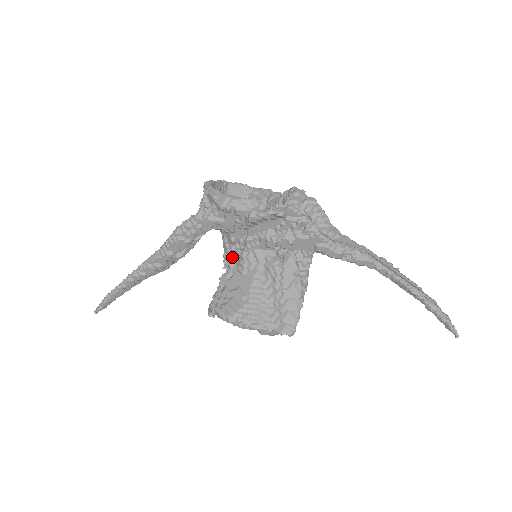
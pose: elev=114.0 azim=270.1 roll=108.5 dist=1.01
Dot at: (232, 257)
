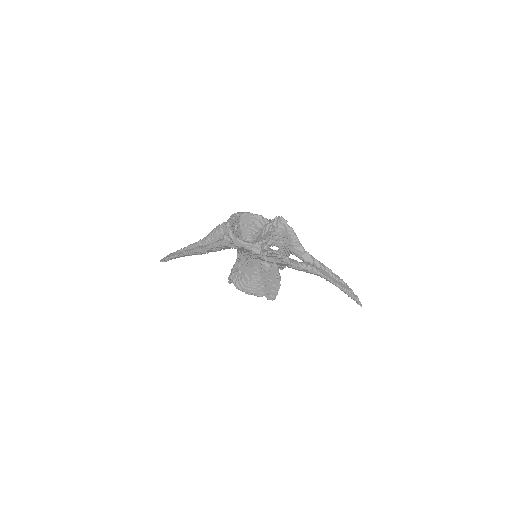
Dot at: (242, 257)
